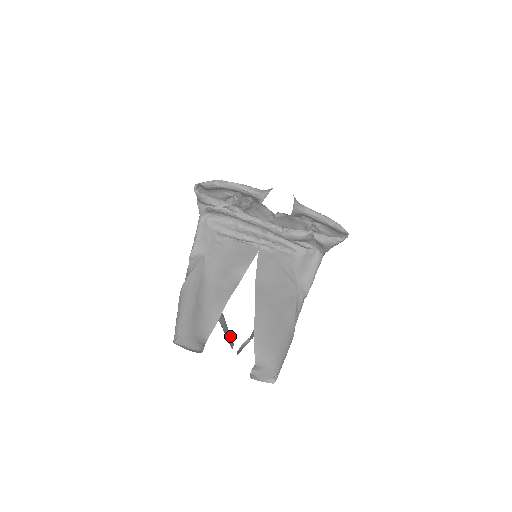
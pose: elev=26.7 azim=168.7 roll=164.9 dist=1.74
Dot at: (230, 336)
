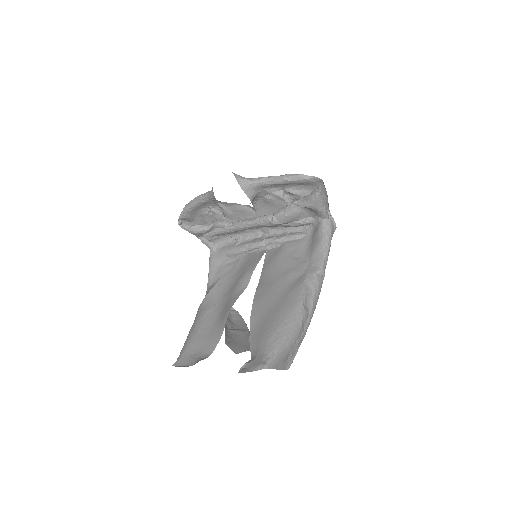
Dot at: (246, 345)
